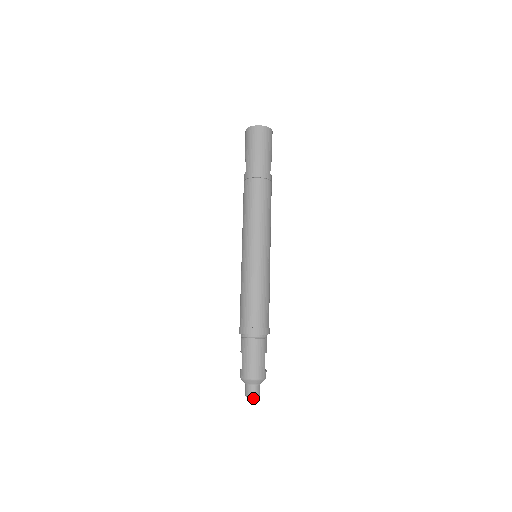
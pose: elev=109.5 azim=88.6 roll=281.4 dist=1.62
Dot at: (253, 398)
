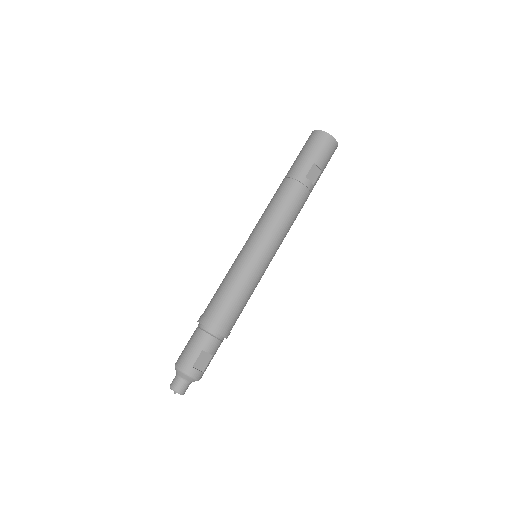
Dot at: (175, 392)
